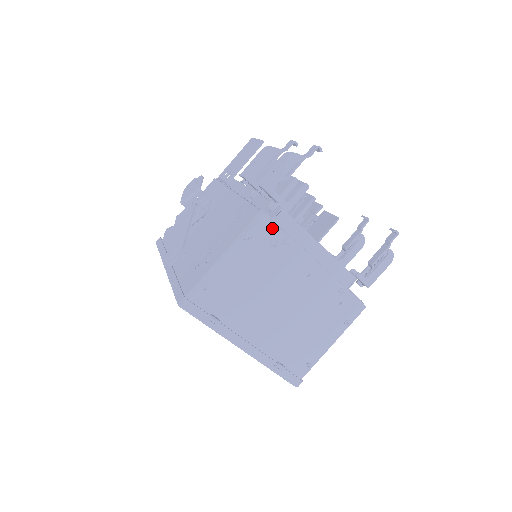
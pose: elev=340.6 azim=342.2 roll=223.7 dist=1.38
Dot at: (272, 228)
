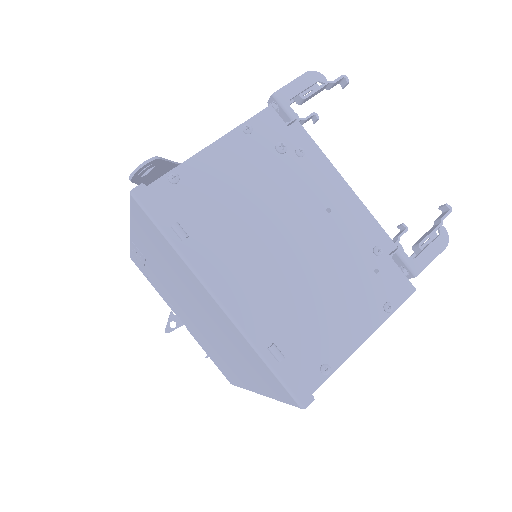
Dot at: (282, 129)
